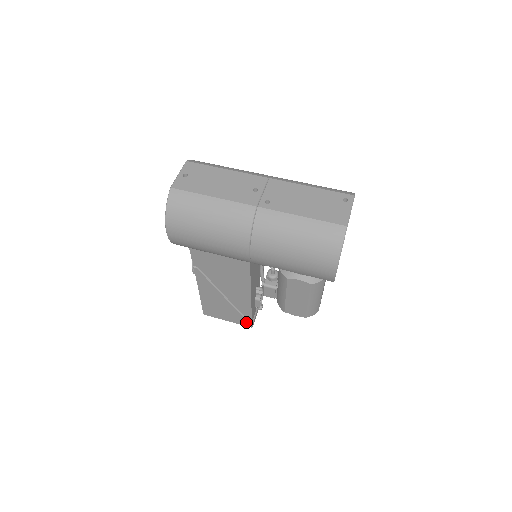
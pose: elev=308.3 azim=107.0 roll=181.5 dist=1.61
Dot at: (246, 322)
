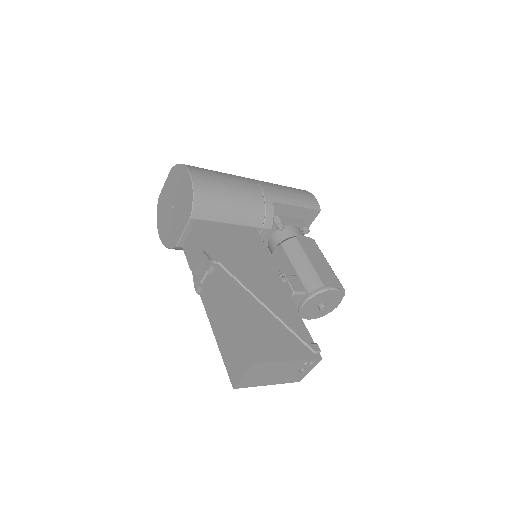
Dot at: (309, 345)
